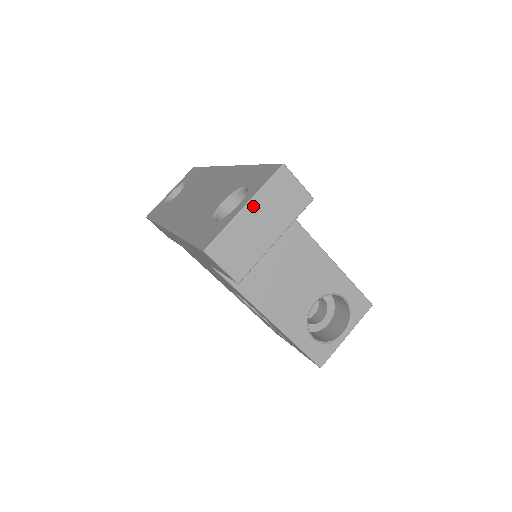
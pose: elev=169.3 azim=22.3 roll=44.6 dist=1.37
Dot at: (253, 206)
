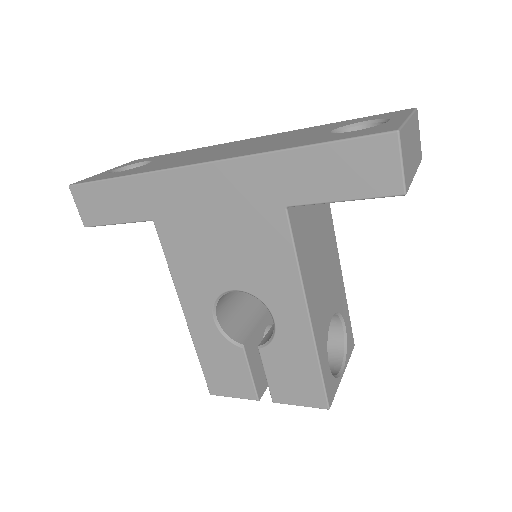
Dot at: (411, 123)
